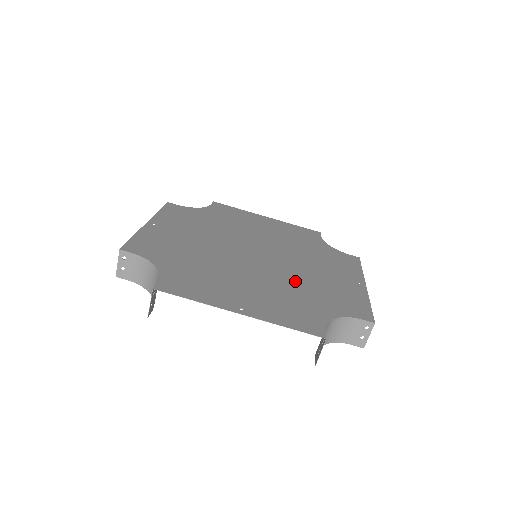
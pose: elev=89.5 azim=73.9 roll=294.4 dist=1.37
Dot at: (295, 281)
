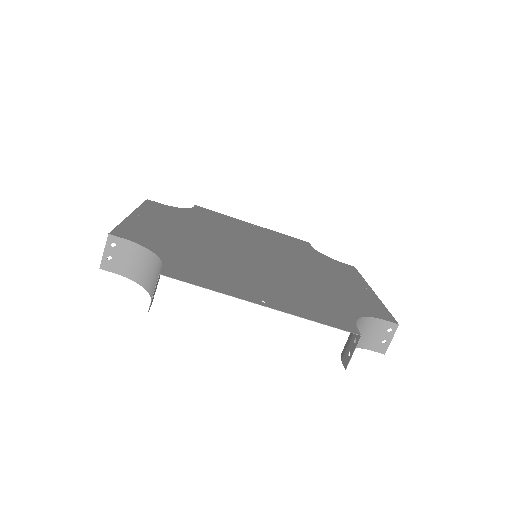
Dot at: (305, 281)
